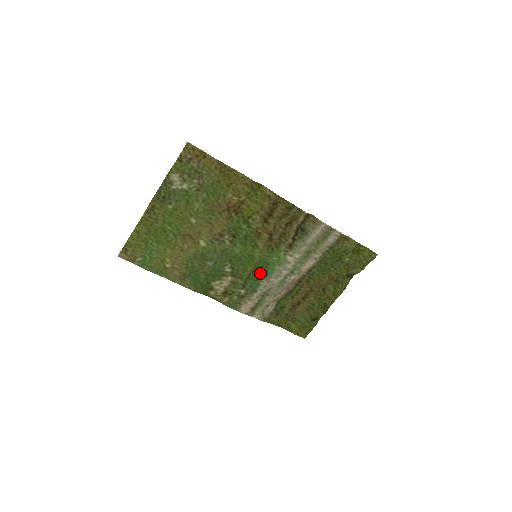
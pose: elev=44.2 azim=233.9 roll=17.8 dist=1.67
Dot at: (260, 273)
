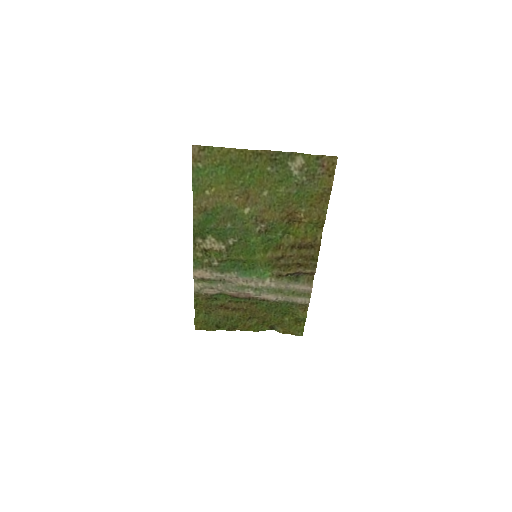
Dot at: (241, 267)
